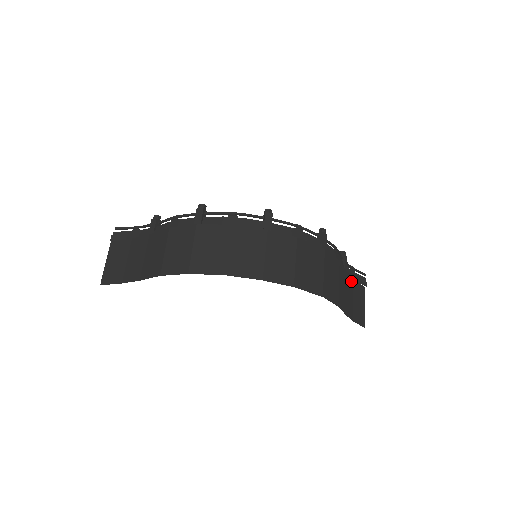
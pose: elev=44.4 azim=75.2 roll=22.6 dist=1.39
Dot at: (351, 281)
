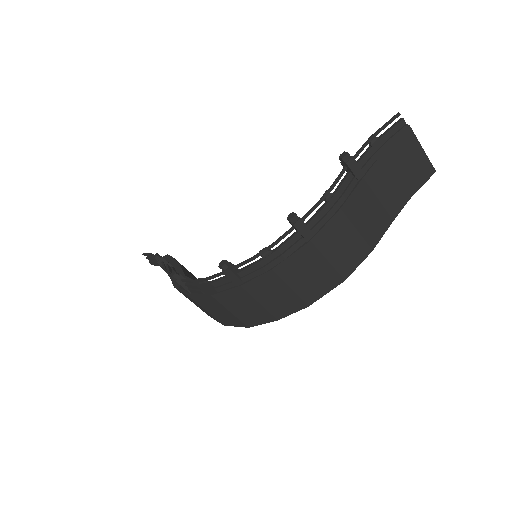
Dot at: (379, 167)
